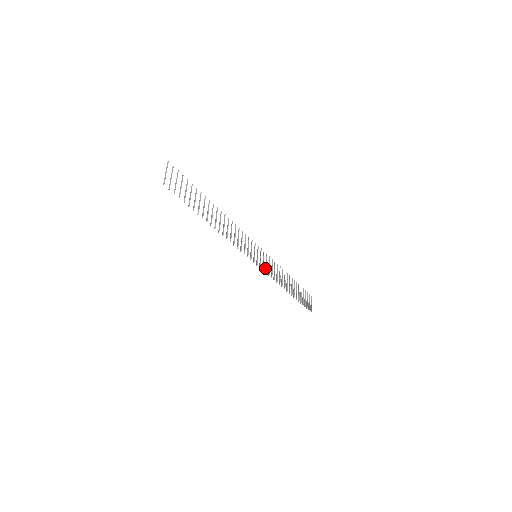
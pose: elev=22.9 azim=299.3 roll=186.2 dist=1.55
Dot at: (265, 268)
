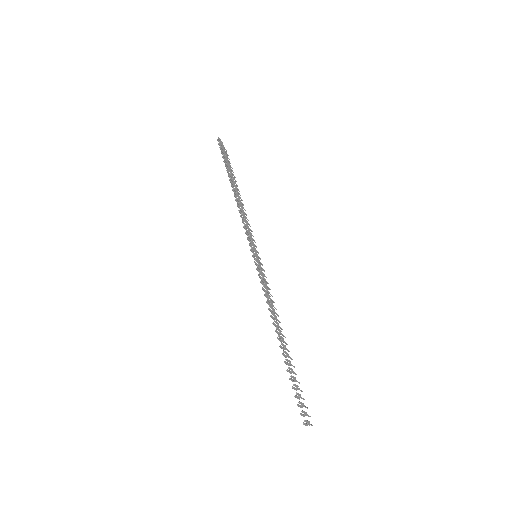
Dot at: (260, 277)
